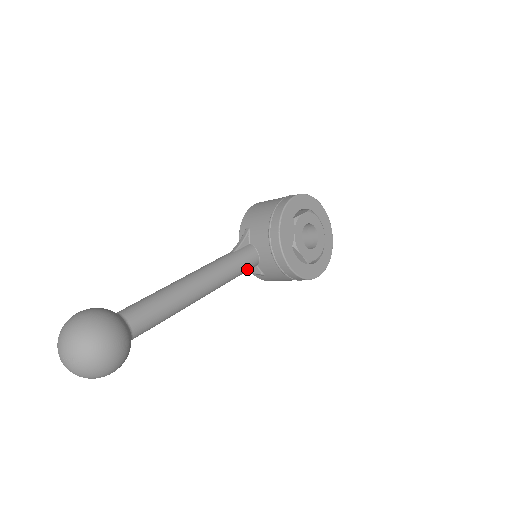
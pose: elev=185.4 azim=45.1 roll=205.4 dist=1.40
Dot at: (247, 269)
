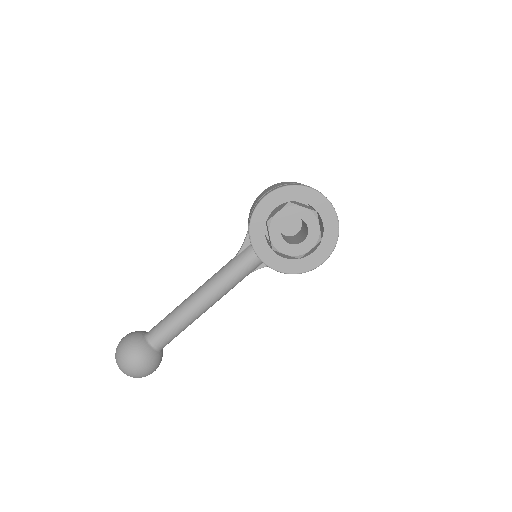
Dot at: (252, 269)
